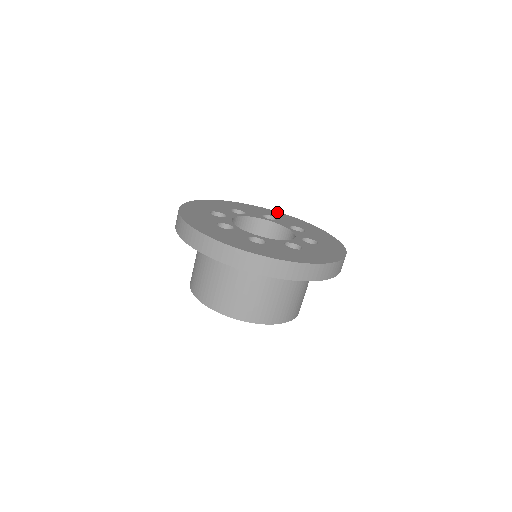
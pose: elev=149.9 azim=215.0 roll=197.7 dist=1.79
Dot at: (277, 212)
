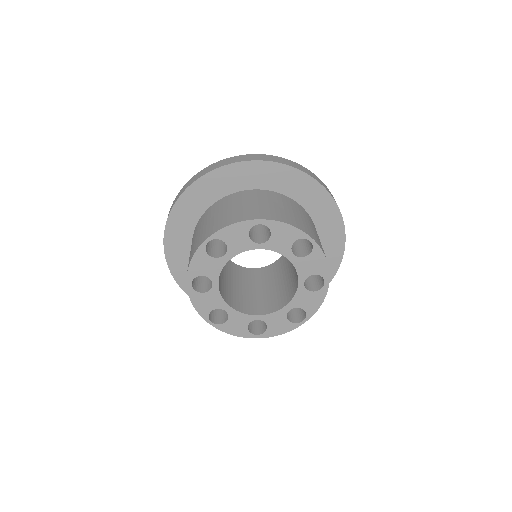
Dot at: occluded
